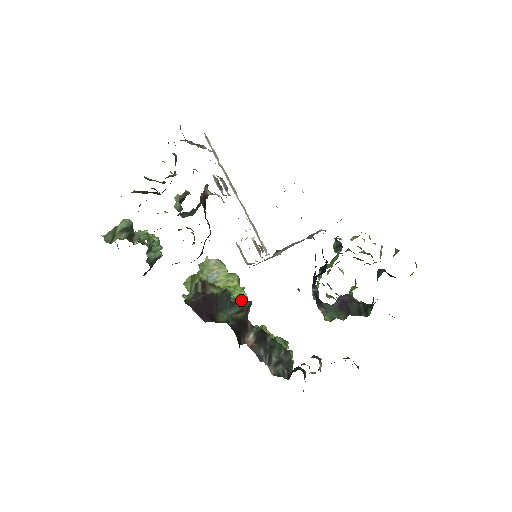
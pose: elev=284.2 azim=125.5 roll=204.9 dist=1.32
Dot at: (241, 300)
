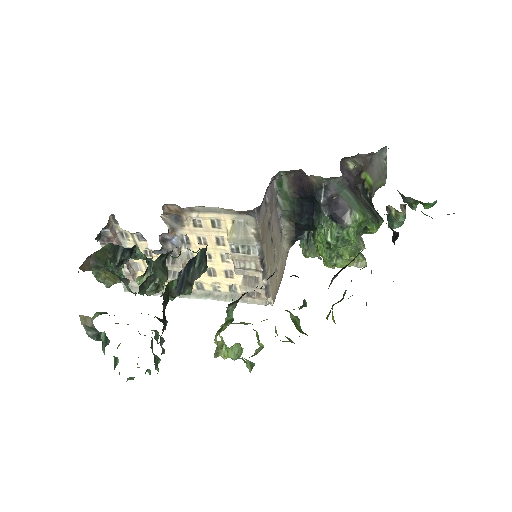
Dot at: occluded
